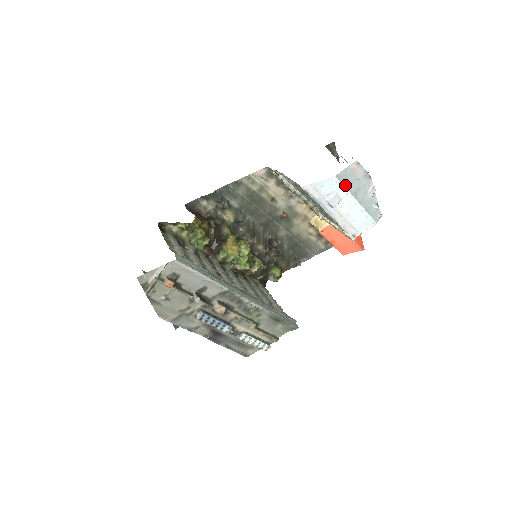
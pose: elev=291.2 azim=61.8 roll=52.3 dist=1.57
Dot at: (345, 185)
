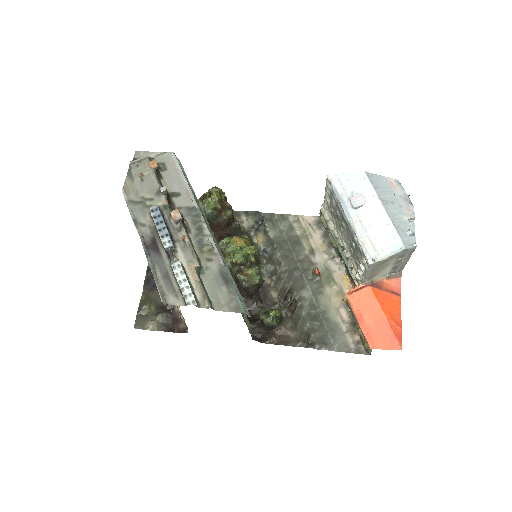
Dot at: (374, 186)
